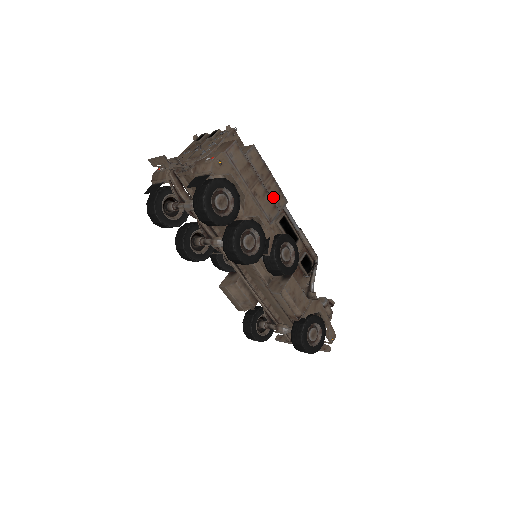
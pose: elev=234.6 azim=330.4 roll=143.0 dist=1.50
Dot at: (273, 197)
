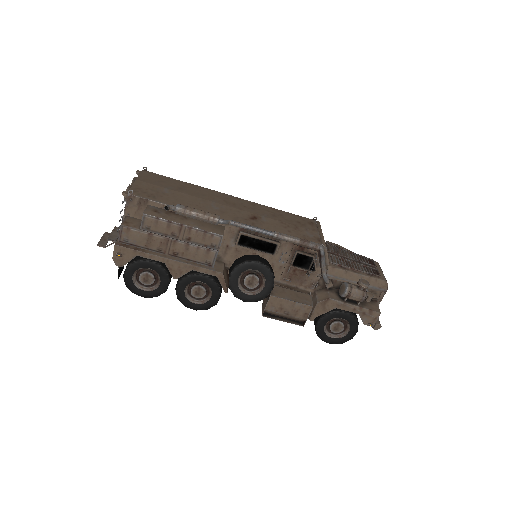
Dot at: (200, 243)
